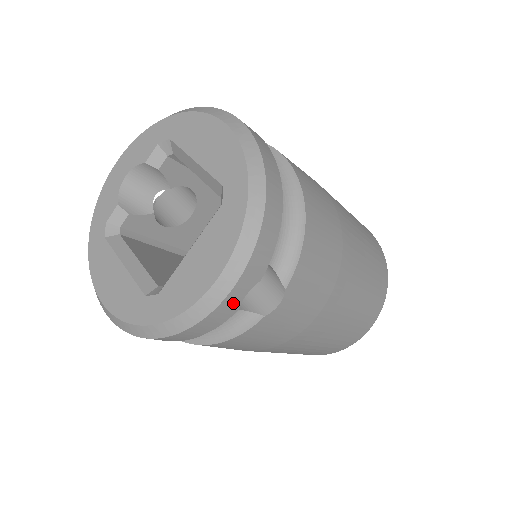
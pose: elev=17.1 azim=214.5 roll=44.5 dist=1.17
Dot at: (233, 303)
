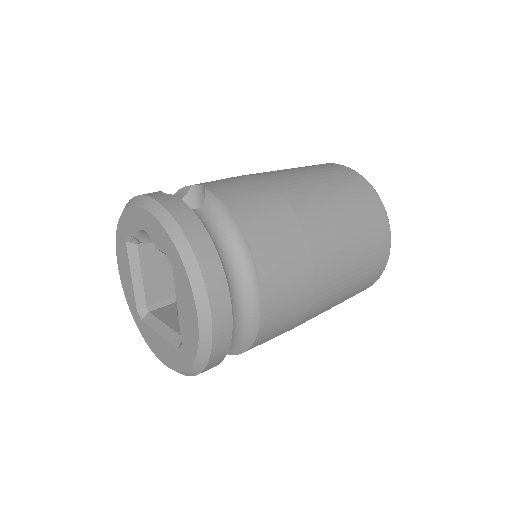
Dot at: occluded
